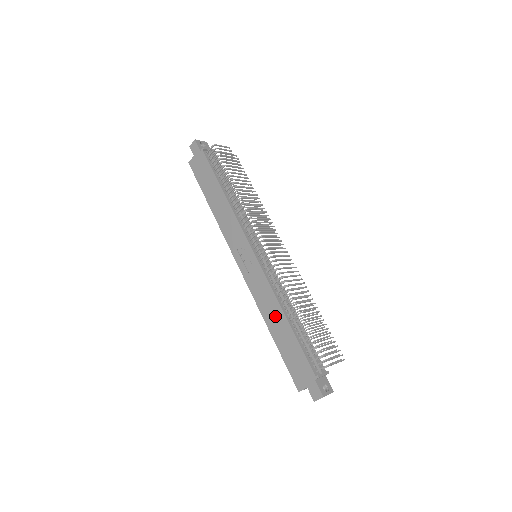
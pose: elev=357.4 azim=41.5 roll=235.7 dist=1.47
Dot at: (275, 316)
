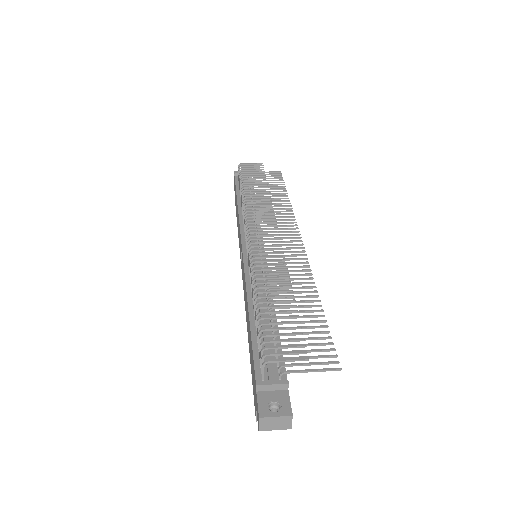
Dot at: (247, 316)
